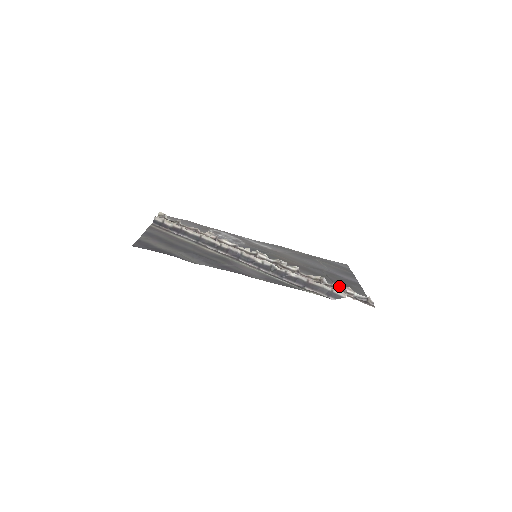
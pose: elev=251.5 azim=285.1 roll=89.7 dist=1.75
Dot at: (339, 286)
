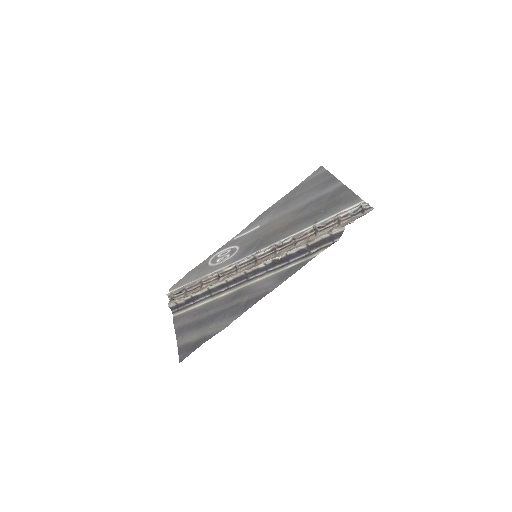
Dot at: (332, 219)
